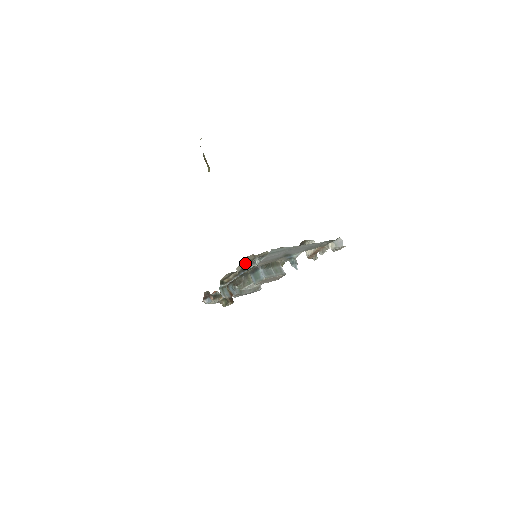
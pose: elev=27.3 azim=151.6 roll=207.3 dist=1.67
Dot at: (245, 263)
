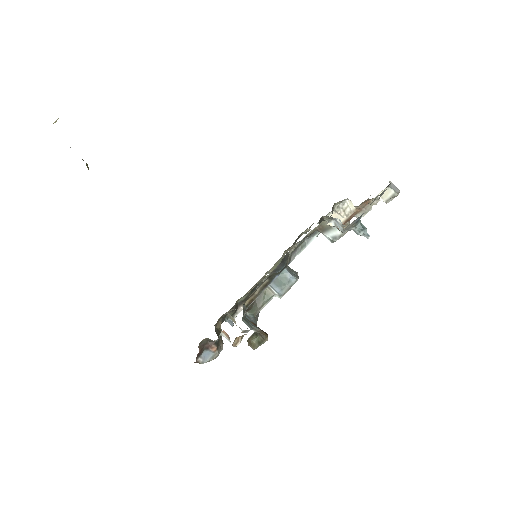
Dot at: occluded
